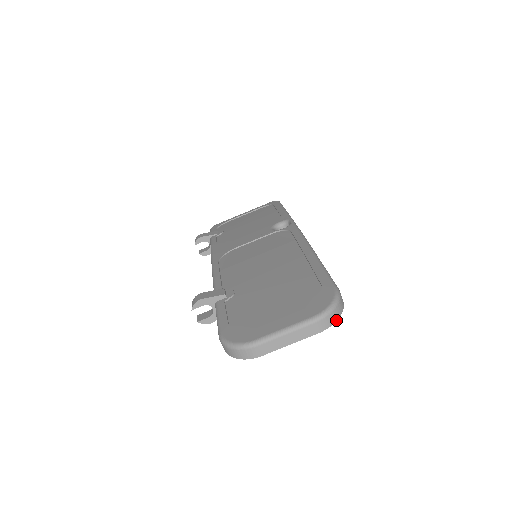
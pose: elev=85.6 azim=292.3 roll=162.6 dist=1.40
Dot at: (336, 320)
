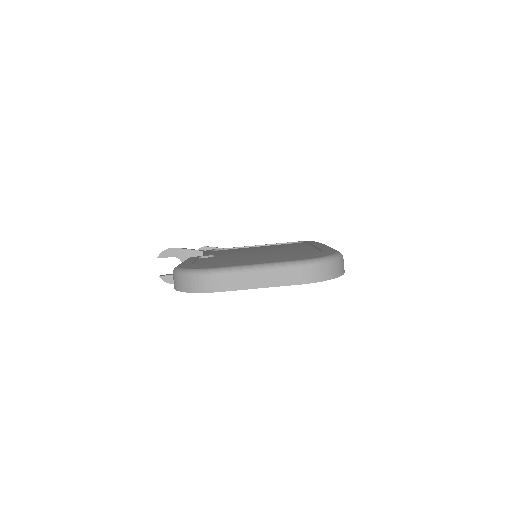
Dot at: (329, 278)
